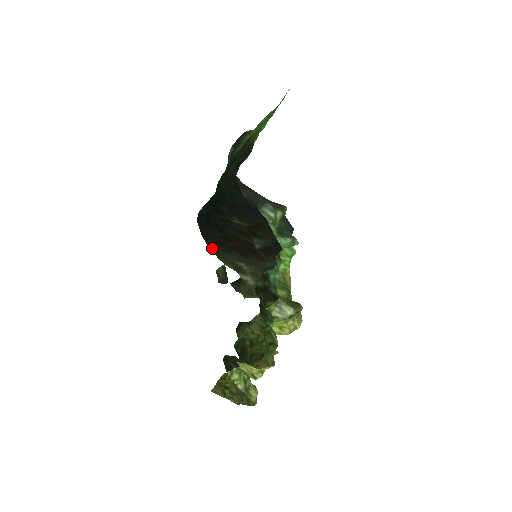
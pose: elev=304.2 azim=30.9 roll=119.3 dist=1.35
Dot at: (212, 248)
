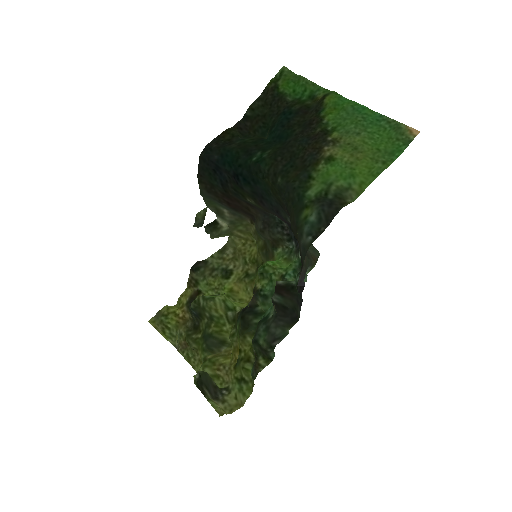
Dot at: (203, 192)
